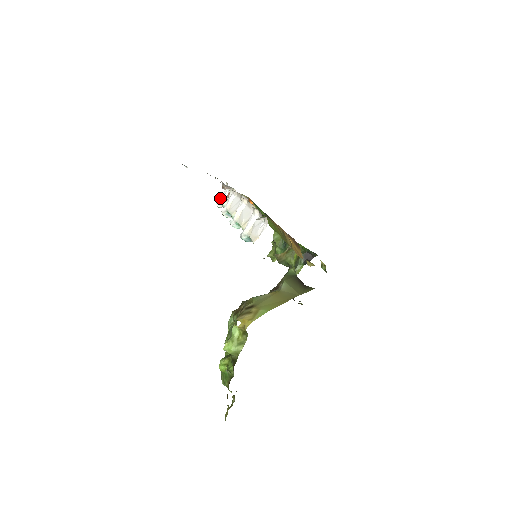
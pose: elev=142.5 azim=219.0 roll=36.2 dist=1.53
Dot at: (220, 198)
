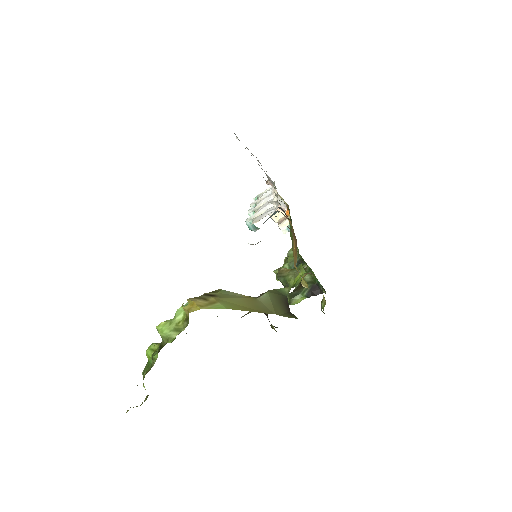
Dot at: (260, 194)
